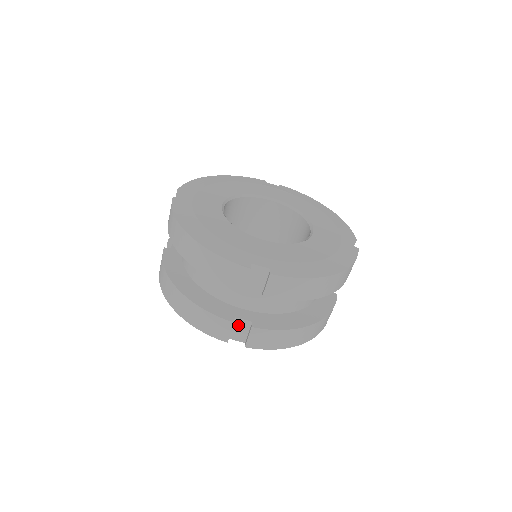
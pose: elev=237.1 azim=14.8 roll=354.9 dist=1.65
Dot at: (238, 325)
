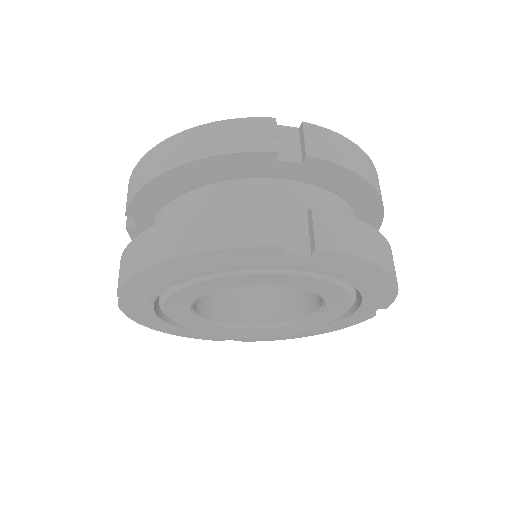
Dot at: (288, 223)
